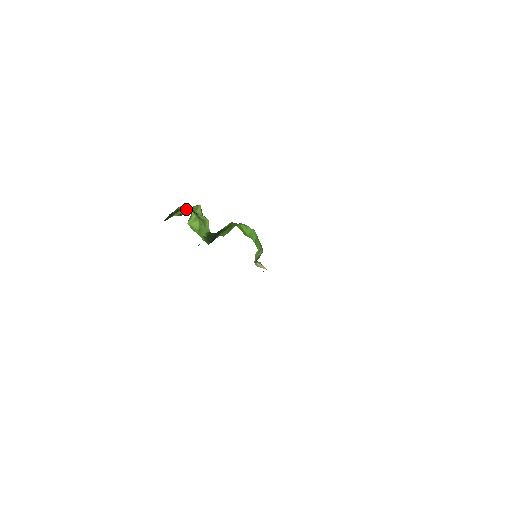
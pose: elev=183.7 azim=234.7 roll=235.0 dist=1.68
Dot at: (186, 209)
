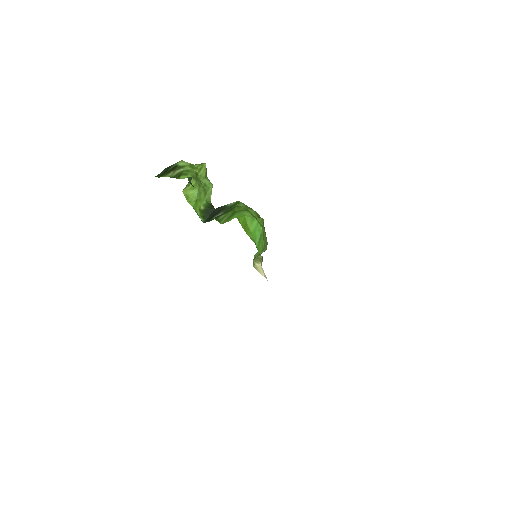
Dot at: (186, 168)
